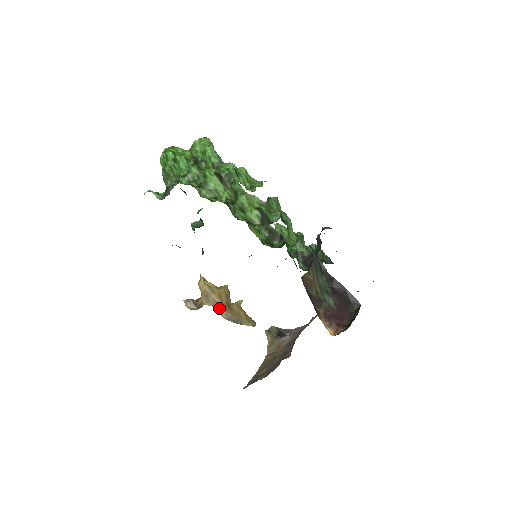
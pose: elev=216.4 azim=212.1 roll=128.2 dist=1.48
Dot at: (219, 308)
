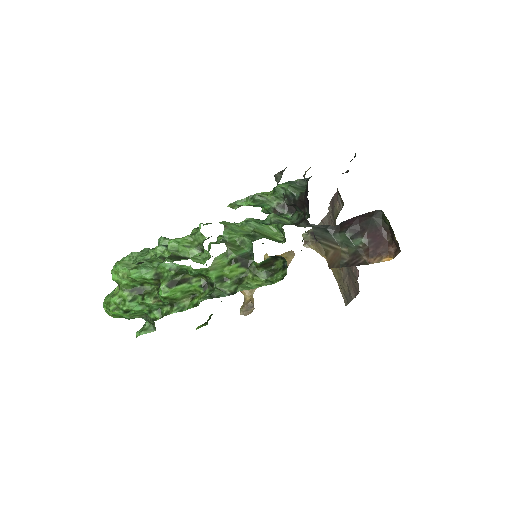
Dot at: occluded
